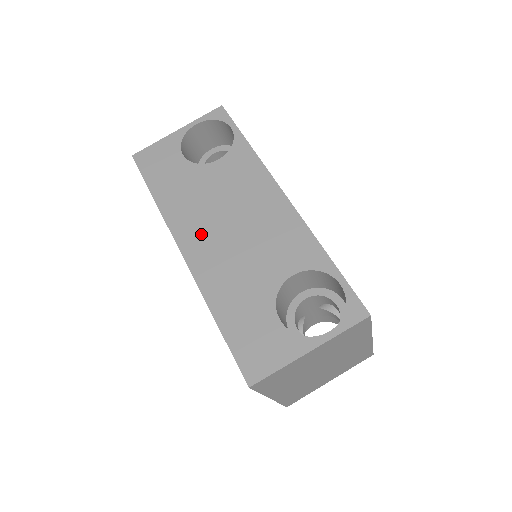
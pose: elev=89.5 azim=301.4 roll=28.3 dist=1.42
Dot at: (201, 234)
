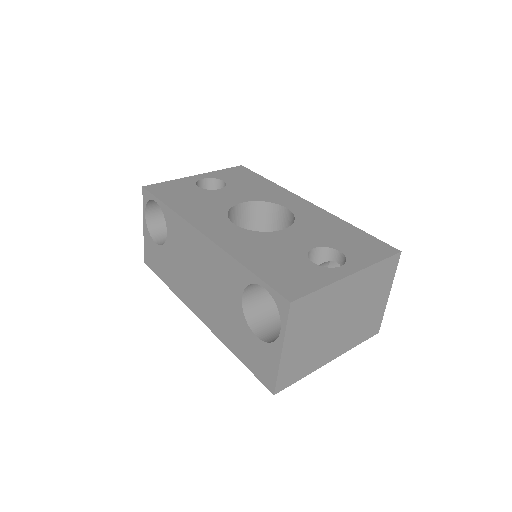
Dot at: (195, 297)
